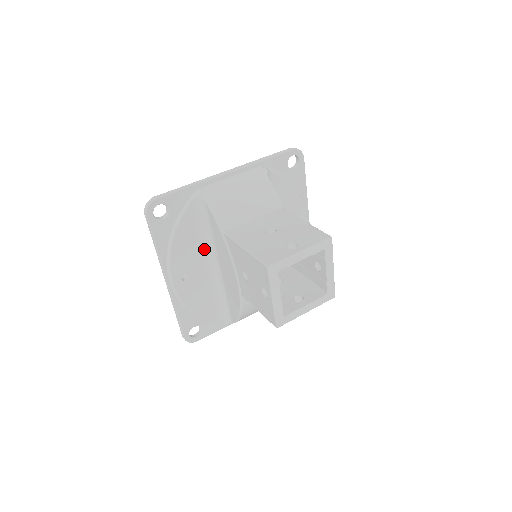
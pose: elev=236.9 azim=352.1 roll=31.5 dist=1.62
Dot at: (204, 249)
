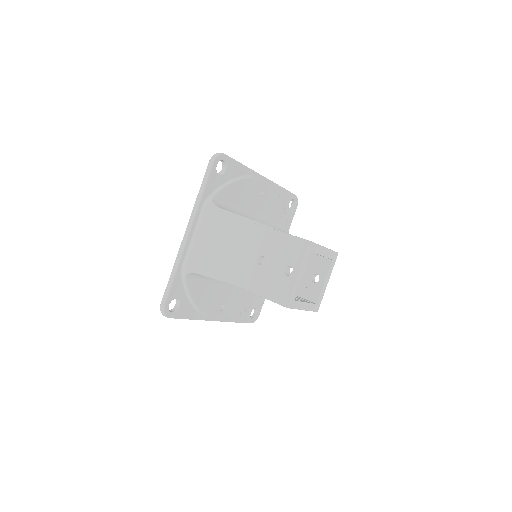
Dot at: (218, 284)
